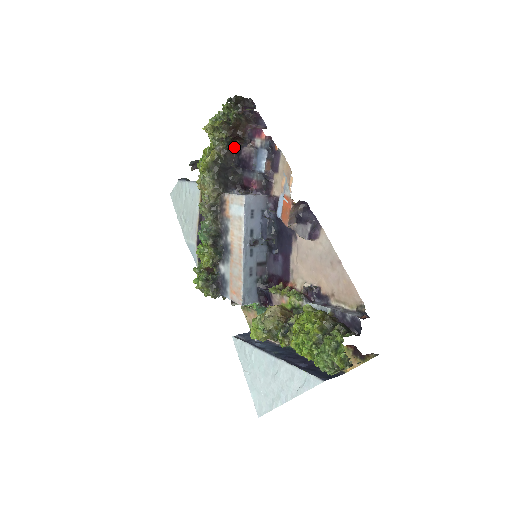
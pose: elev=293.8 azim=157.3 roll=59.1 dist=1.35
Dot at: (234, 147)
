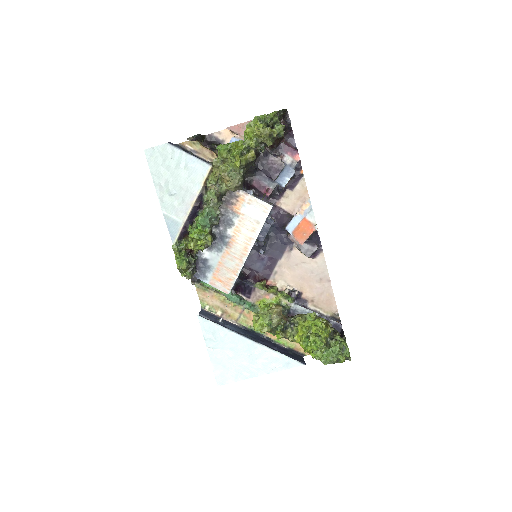
Dot at: occluded
